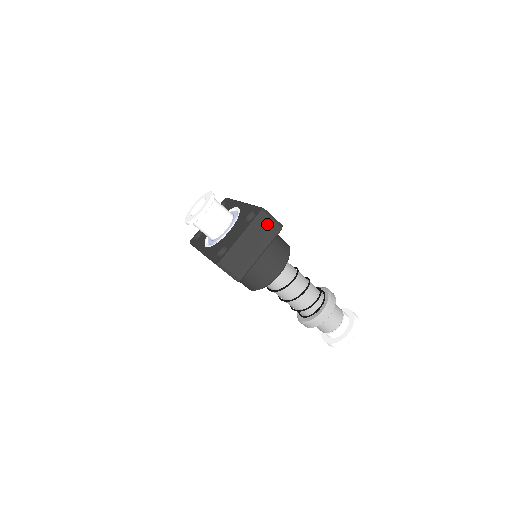
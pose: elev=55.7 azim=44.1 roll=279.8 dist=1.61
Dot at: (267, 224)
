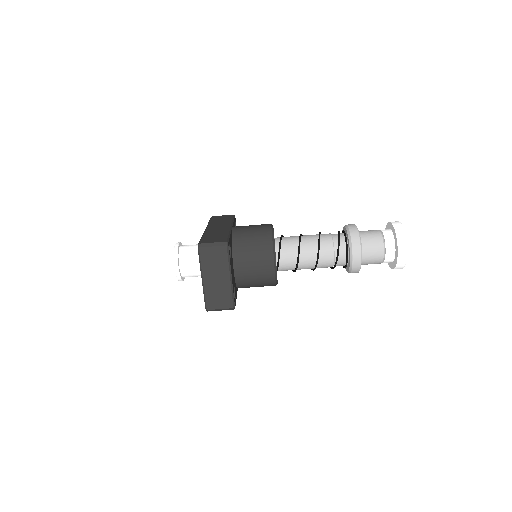
Dot at: (212, 253)
